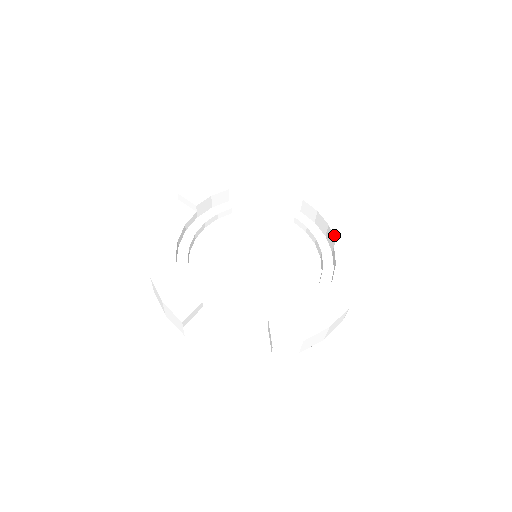
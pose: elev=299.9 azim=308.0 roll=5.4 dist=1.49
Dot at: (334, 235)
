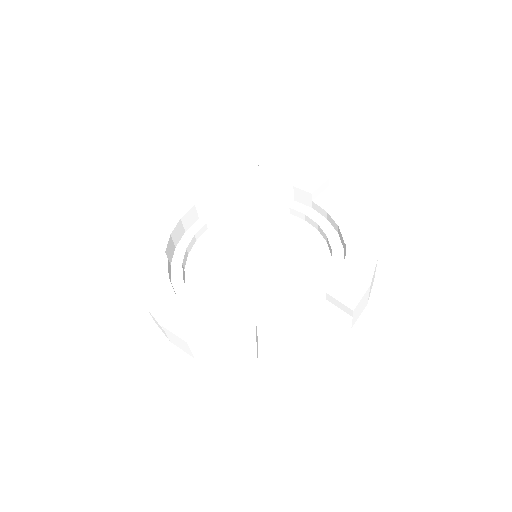
Dot at: (332, 286)
